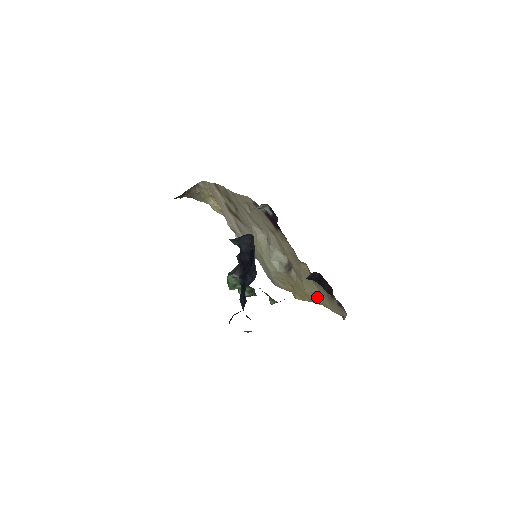
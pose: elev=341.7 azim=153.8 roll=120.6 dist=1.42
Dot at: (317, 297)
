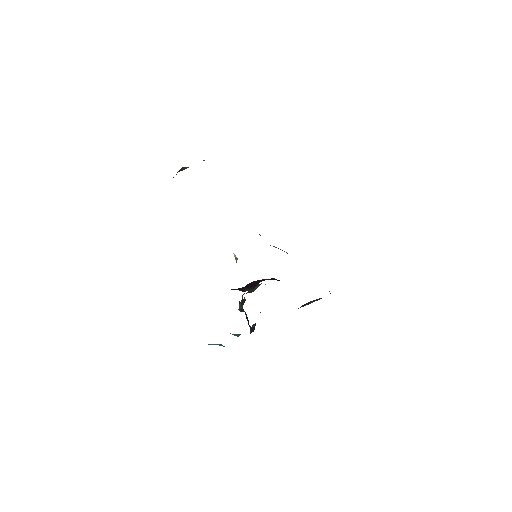
Dot at: occluded
